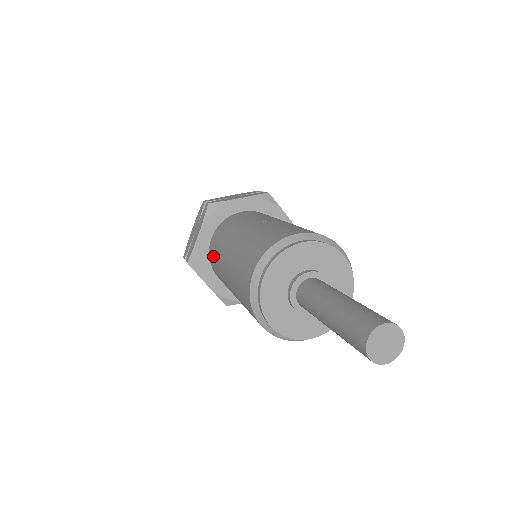
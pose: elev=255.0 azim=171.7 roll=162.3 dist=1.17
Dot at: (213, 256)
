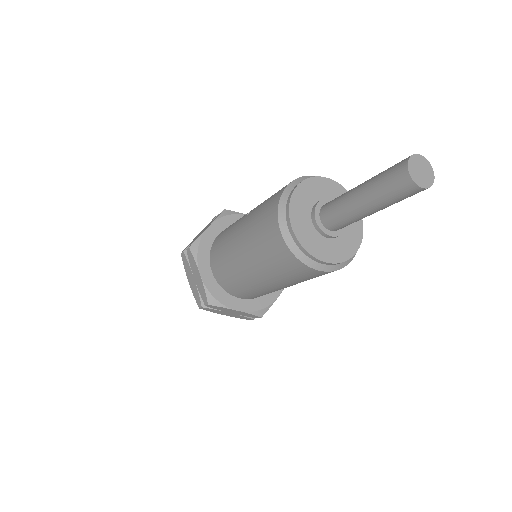
Dot at: (226, 279)
